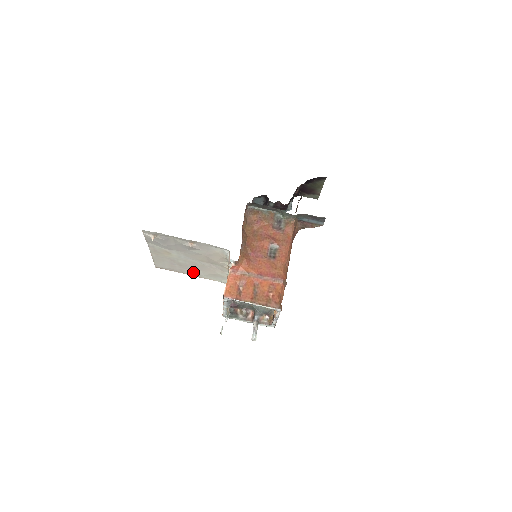
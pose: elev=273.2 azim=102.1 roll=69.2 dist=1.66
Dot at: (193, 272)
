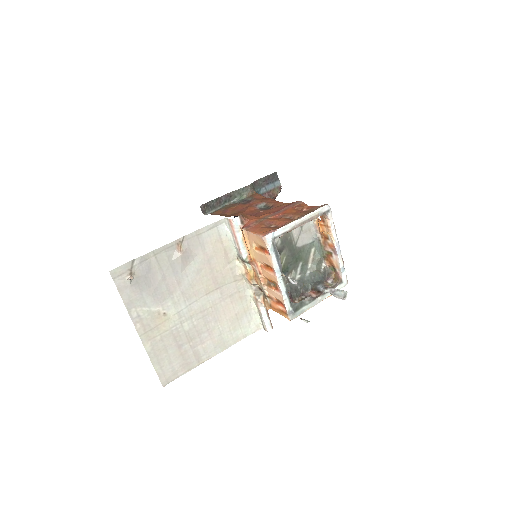
Dot at: (211, 343)
